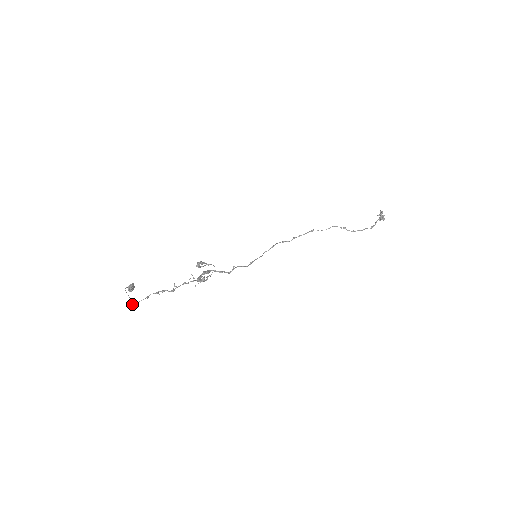
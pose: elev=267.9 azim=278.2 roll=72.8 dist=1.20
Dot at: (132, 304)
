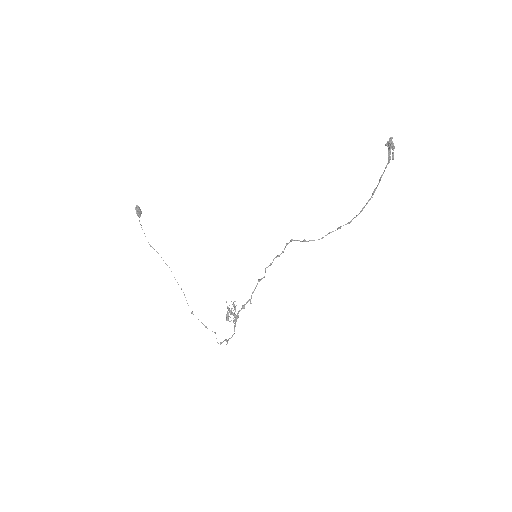
Dot at: (193, 314)
